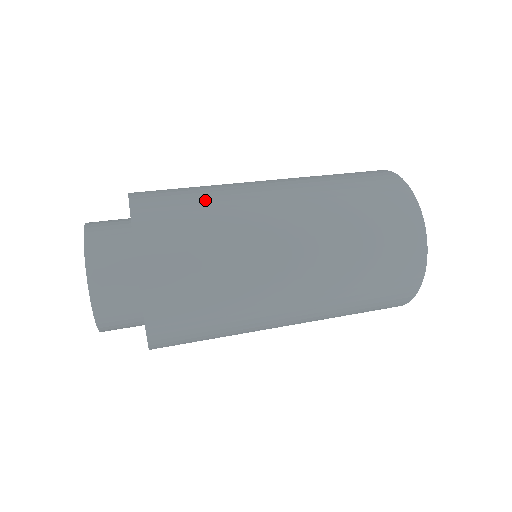
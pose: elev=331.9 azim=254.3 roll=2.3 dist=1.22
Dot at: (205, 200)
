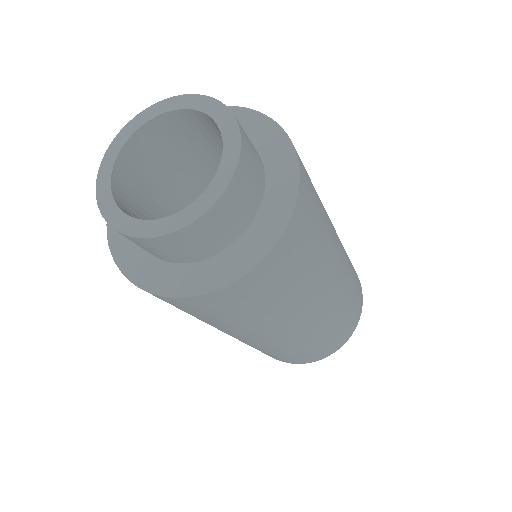
Dot at: occluded
